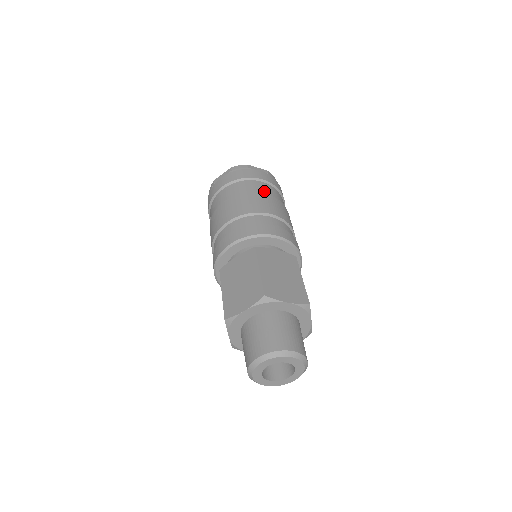
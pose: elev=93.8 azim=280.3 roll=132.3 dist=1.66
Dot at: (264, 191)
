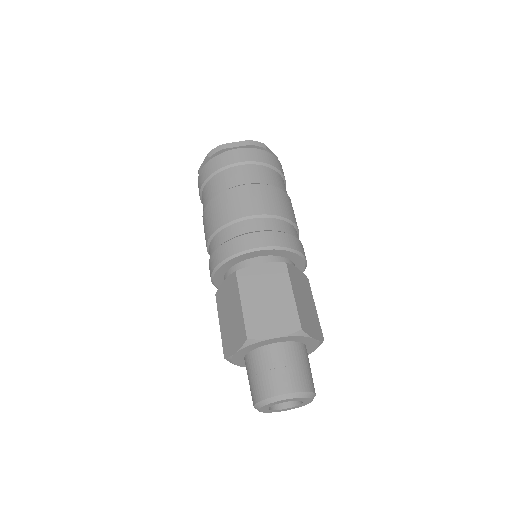
Dot at: (243, 180)
